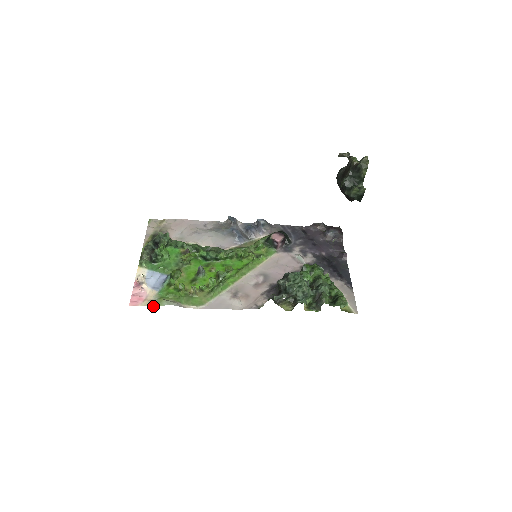
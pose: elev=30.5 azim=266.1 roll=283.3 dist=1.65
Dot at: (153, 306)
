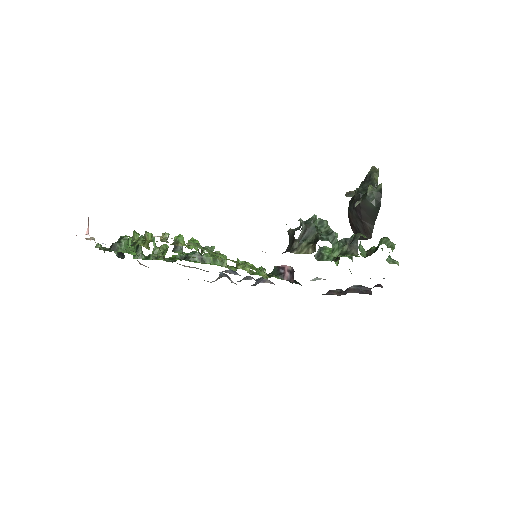
Dot at: occluded
